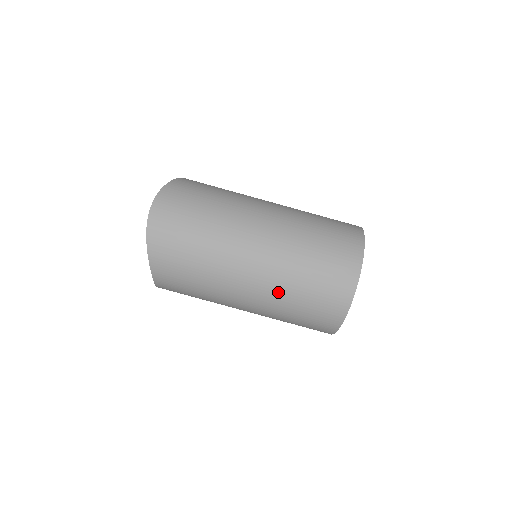
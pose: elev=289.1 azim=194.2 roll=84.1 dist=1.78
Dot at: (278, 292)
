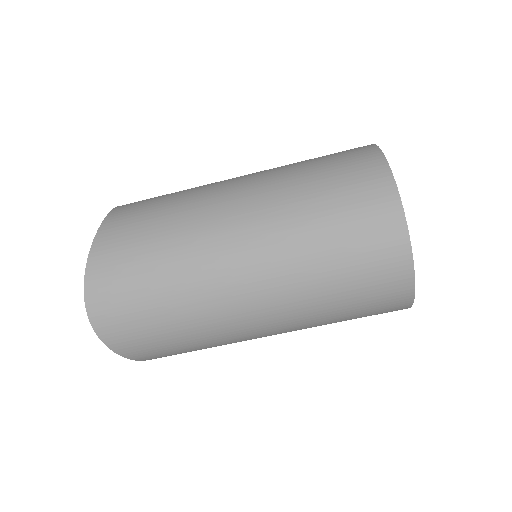
Dot at: (309, 325)
